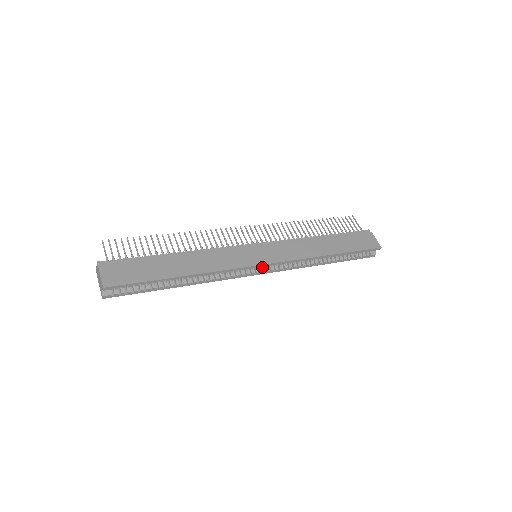
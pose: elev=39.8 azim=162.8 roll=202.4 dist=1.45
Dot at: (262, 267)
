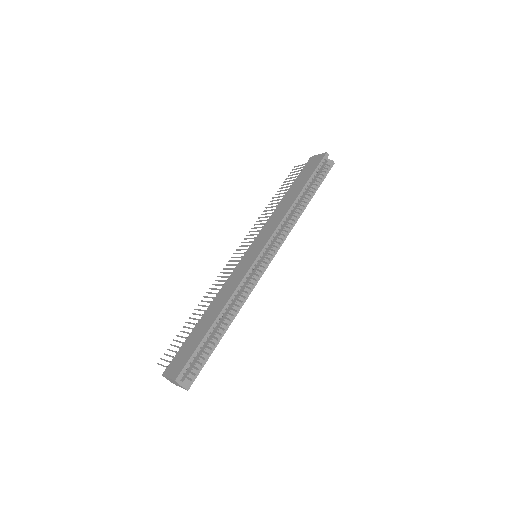
Dot at: (266, 256)
